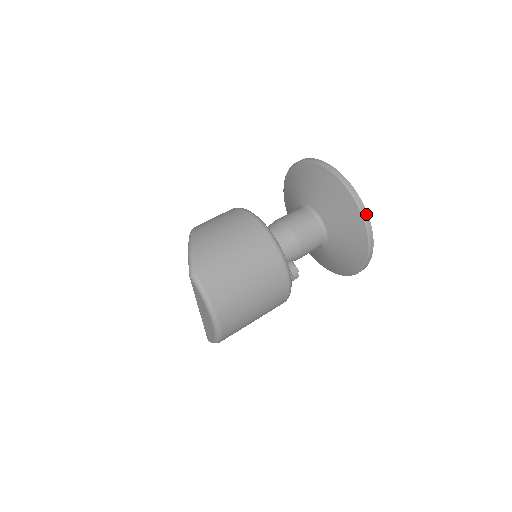
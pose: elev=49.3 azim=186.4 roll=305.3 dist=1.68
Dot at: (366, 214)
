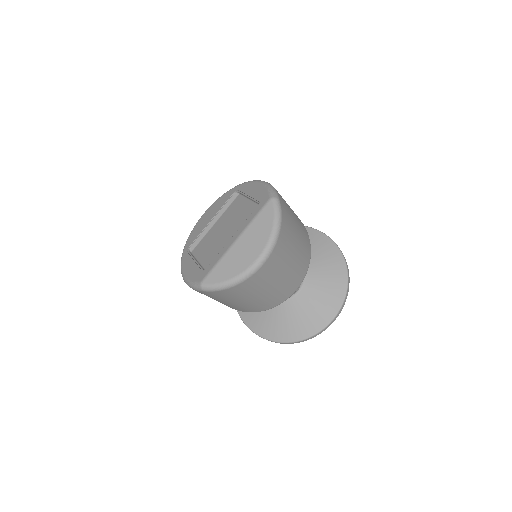
Dot at: (348, 288)
